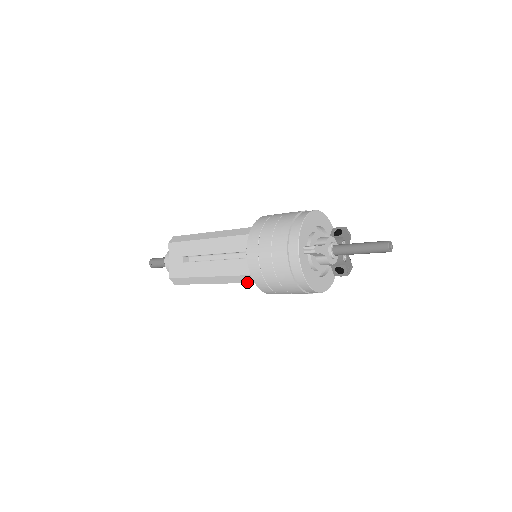
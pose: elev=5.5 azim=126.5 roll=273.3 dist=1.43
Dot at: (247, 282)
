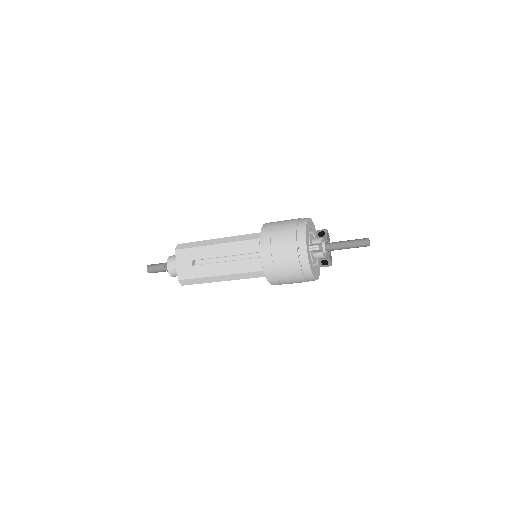
Dot at: (256, 277)
